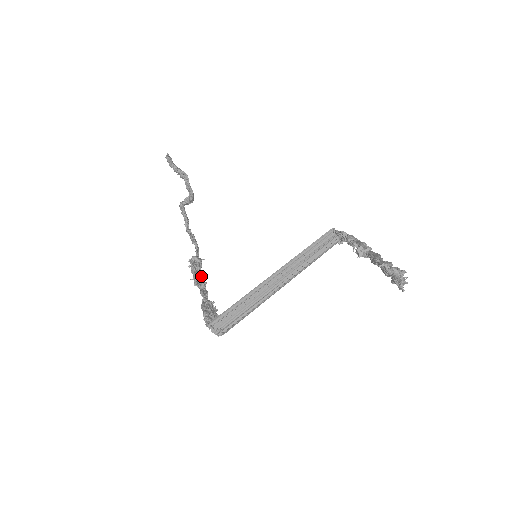
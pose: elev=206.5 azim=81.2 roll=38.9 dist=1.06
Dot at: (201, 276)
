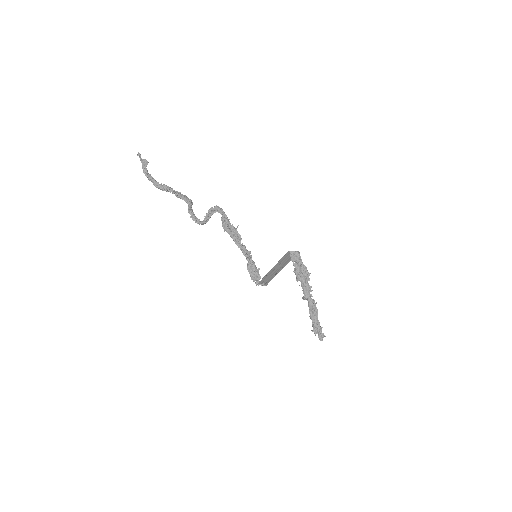
Dot at: (235, 236)
